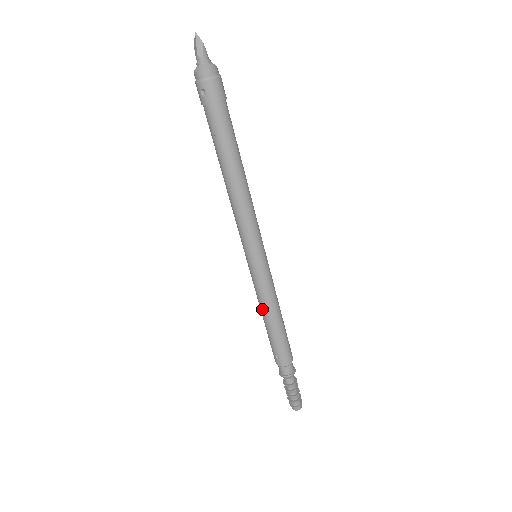
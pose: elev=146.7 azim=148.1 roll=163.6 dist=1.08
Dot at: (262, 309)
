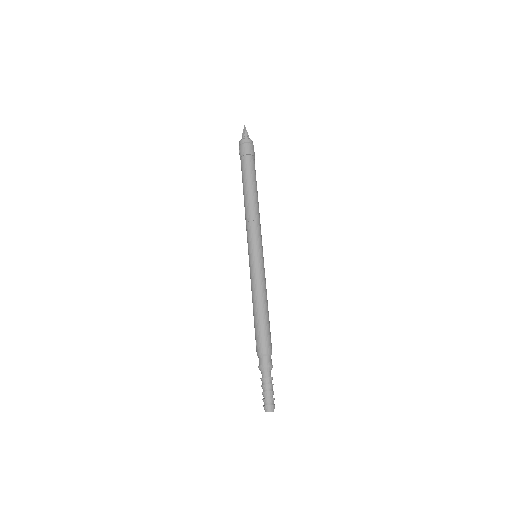
Dot at: (252, 297)
